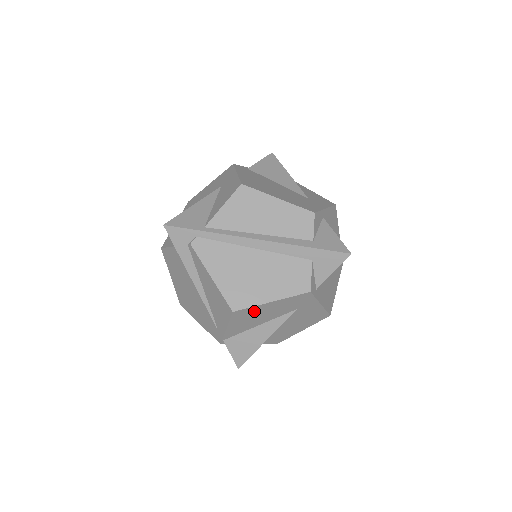
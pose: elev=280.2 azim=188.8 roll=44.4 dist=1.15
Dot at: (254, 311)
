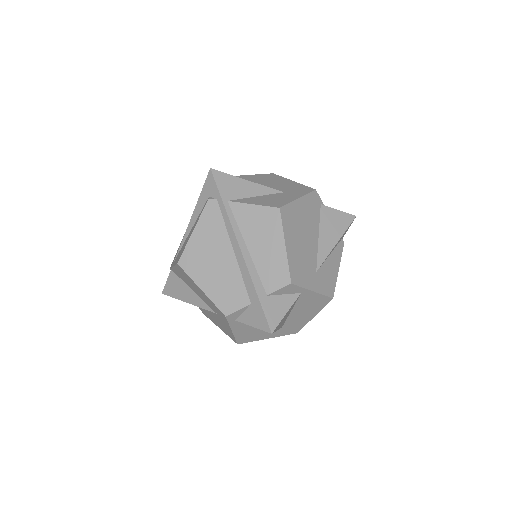
Dot at: (190, 280)
